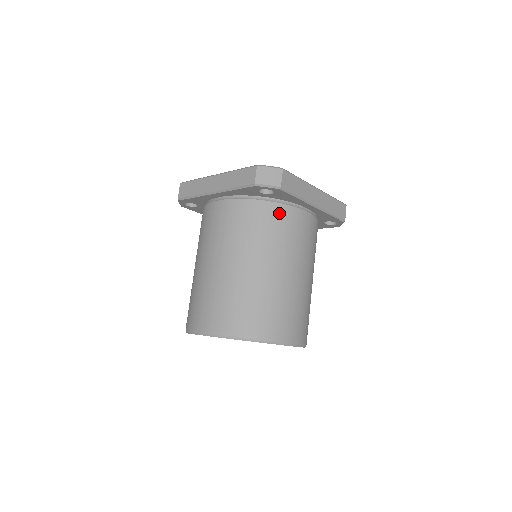
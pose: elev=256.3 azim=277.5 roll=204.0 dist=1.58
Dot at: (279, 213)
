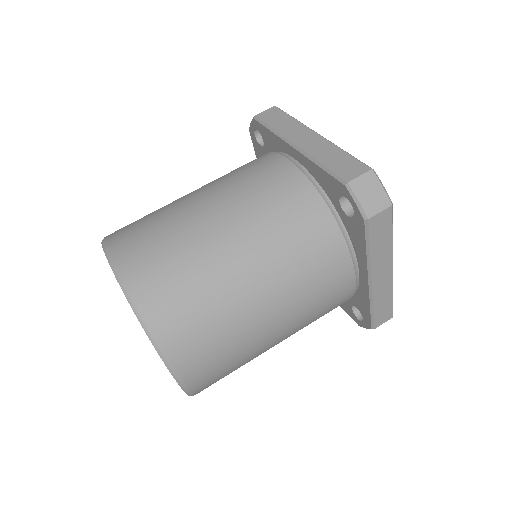
Dot at: (330, 243)
